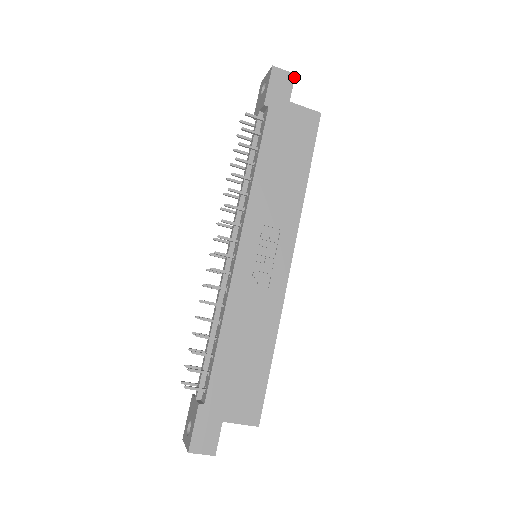
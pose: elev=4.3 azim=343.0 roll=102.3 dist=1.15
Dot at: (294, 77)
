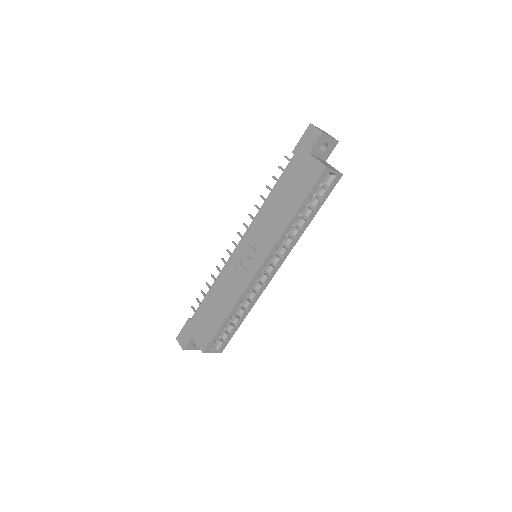
Dot at: (320, 134)
